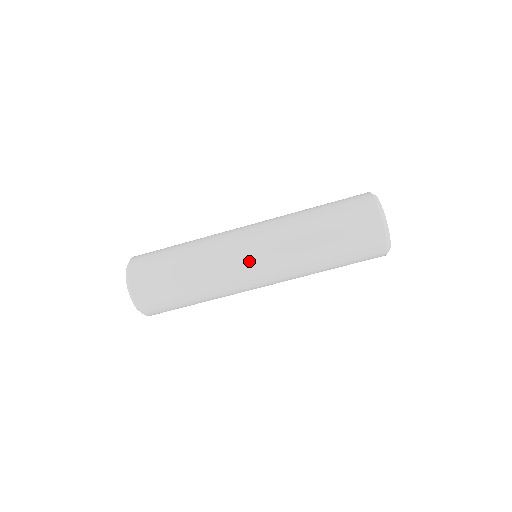
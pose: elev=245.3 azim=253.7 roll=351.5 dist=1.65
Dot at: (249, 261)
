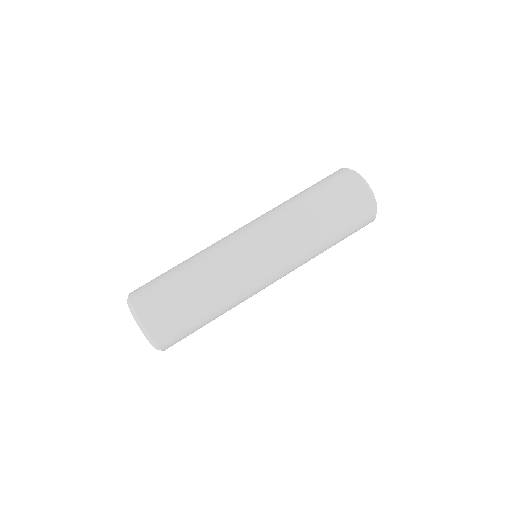
Dot at: (250, 245)
